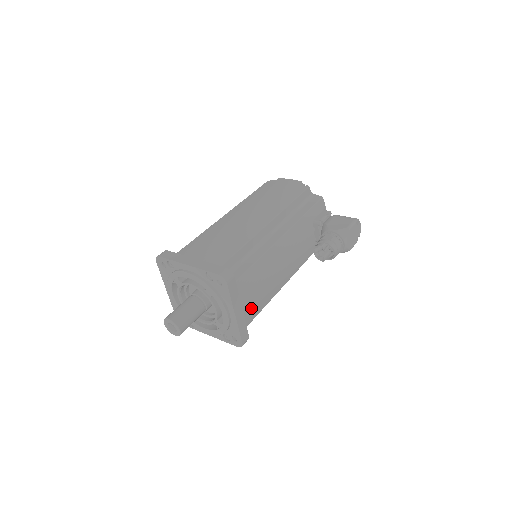
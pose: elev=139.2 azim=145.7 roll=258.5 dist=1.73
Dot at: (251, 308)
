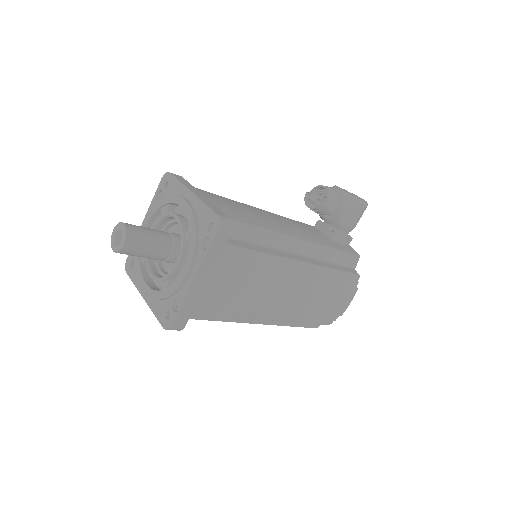
Dot at: (224, 207)
